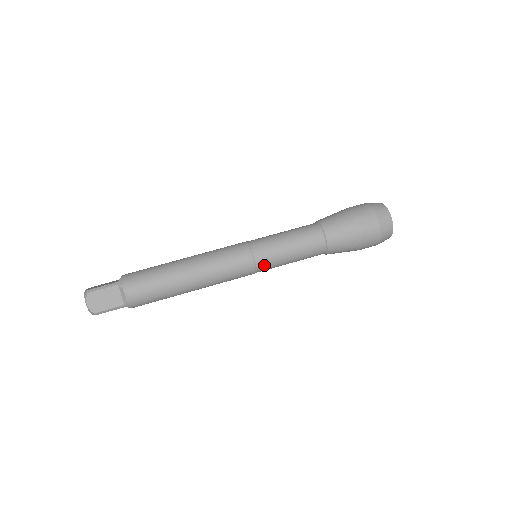
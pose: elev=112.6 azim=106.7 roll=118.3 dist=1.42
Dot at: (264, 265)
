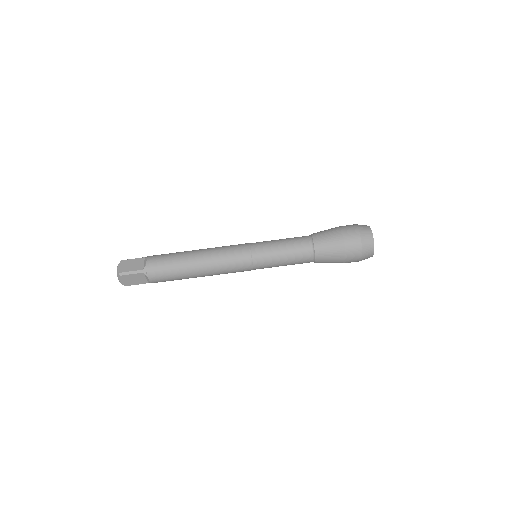
Dot at: (261, 268)
